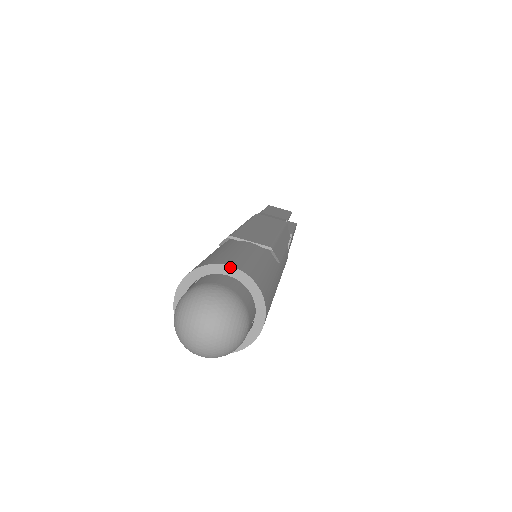
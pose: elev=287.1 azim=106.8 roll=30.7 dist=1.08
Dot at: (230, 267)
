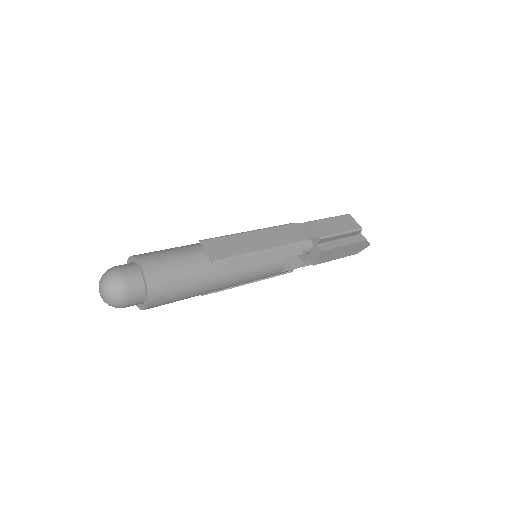
Dot at: (140, 266)
